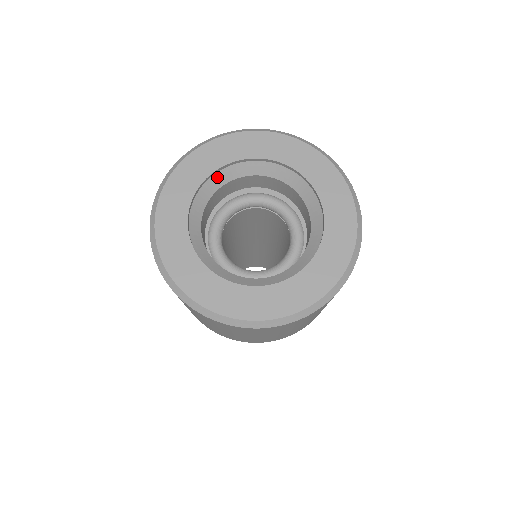
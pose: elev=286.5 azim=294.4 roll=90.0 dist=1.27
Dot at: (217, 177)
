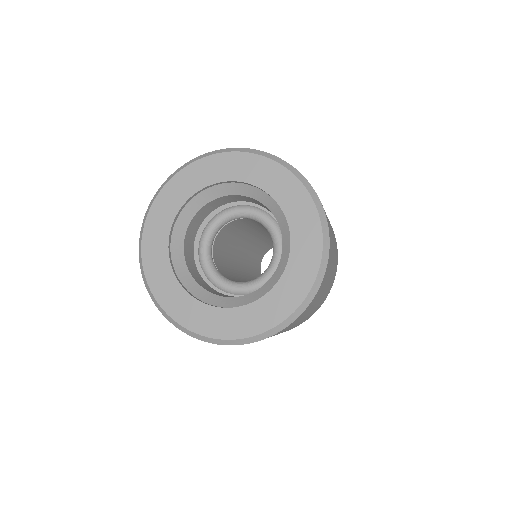
Dot at: (175, 235)
